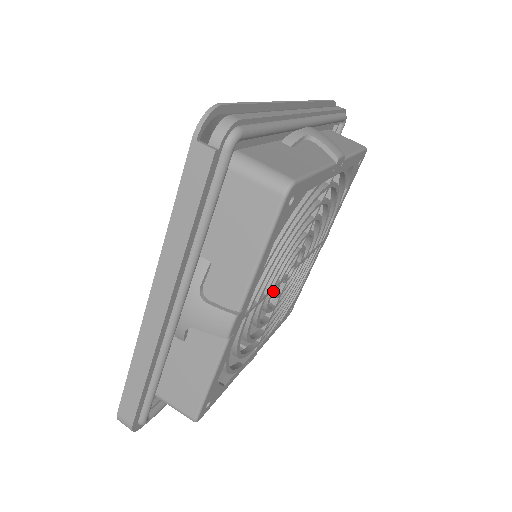
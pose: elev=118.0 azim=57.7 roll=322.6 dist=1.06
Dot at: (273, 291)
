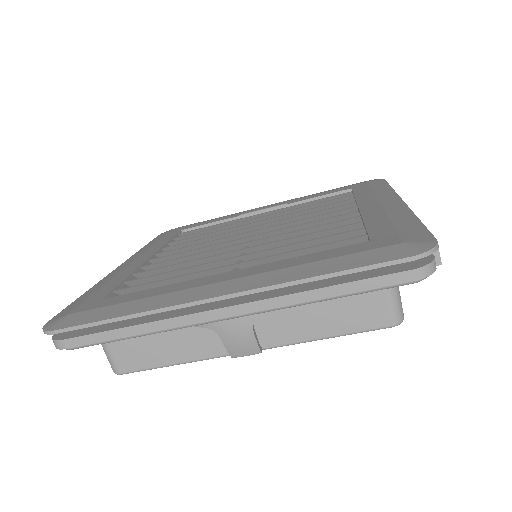
Dot at: occluded
